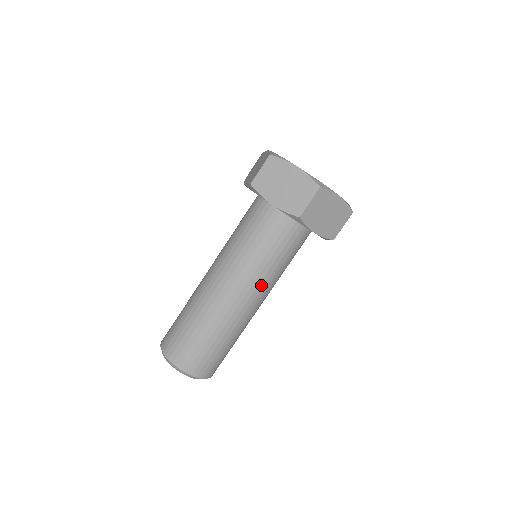
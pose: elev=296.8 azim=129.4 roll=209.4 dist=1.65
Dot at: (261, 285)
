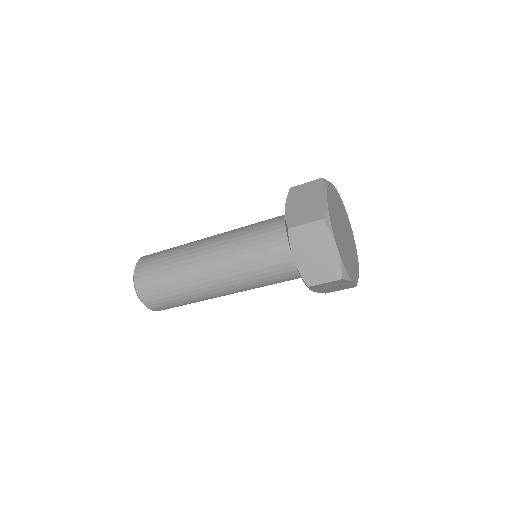
Dot at: (230, 268)
